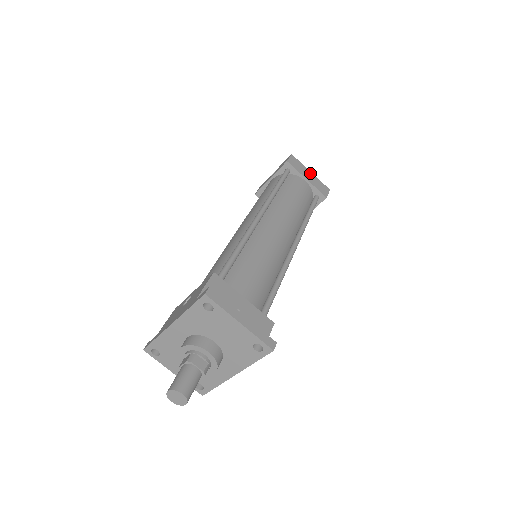
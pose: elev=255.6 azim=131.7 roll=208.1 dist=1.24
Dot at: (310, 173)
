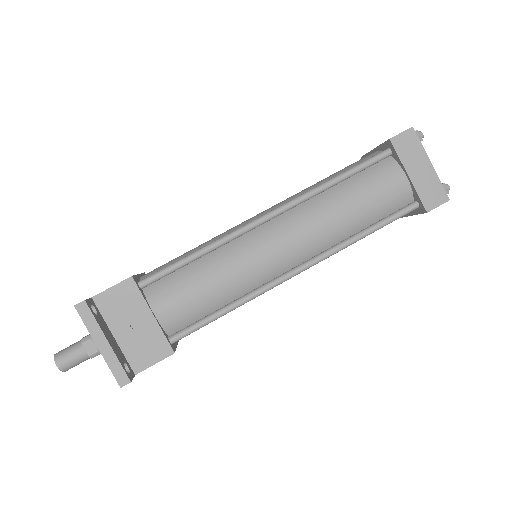
Dot at: (427, 165)
